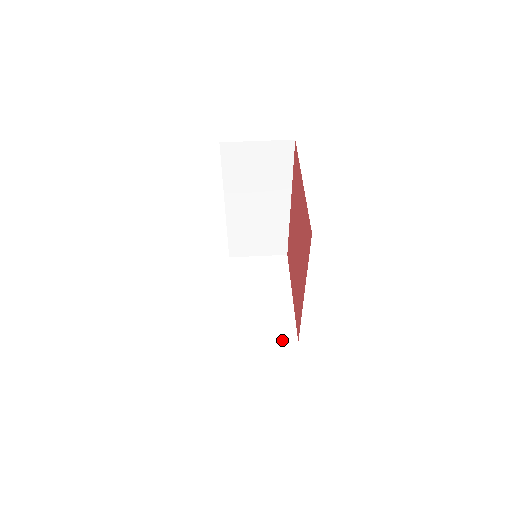
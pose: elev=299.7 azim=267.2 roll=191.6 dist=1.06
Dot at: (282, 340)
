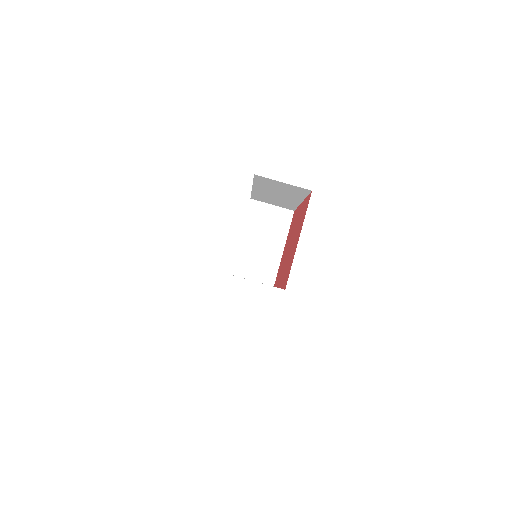
Dot at: (264, 282)
